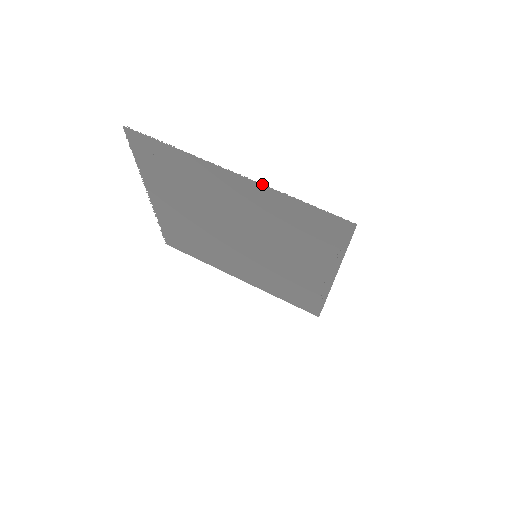
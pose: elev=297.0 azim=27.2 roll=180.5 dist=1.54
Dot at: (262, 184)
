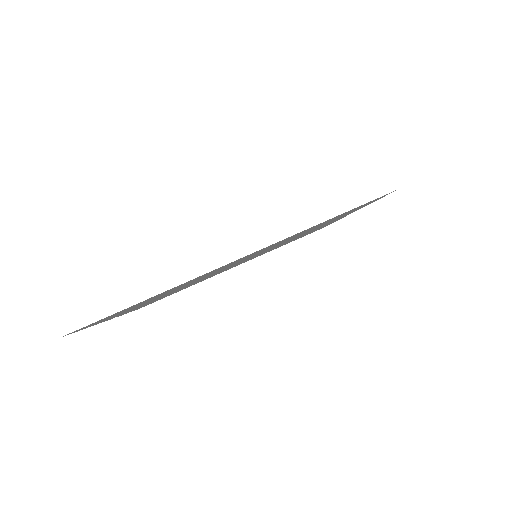
Dot at: occluded
